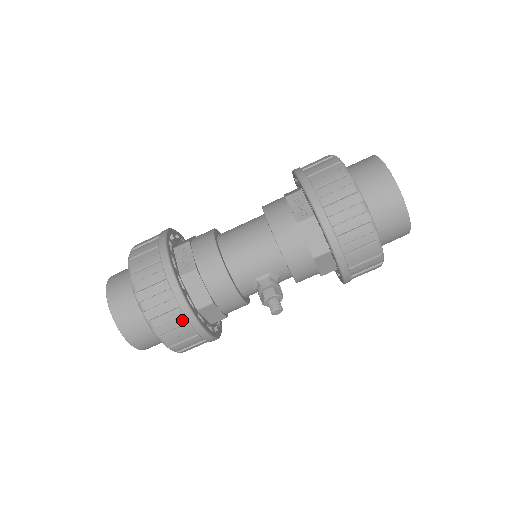
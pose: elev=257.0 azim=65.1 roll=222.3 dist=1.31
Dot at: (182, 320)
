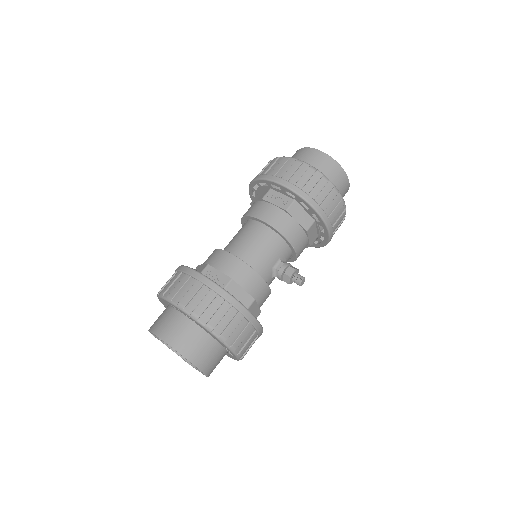
Dot at: (243, 322)
